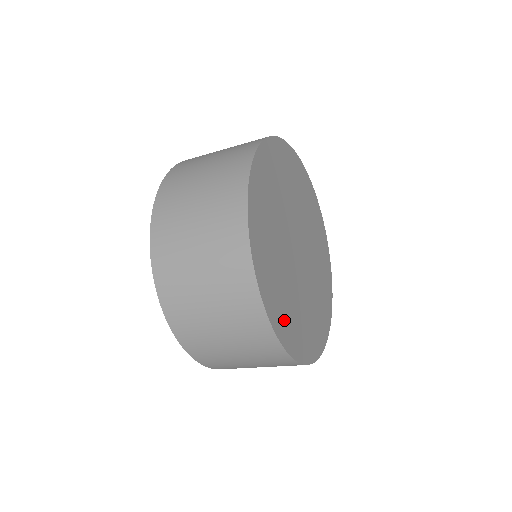
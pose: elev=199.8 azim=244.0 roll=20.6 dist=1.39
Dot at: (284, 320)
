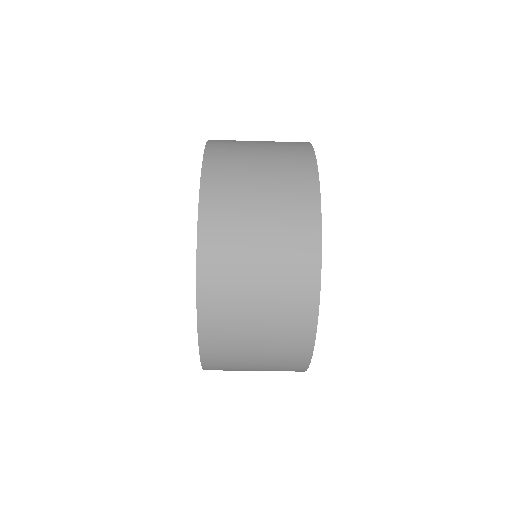
Dot at: occluded
